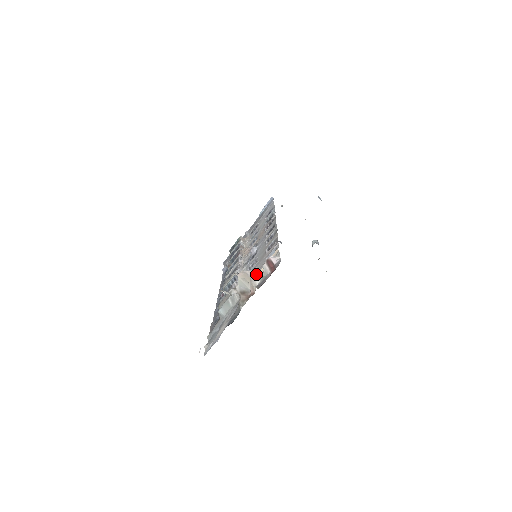
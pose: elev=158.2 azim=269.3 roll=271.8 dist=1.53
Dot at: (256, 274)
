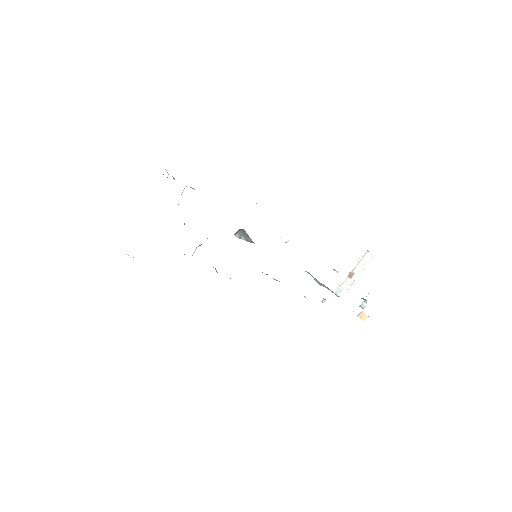
Dot at: (194, 189)
